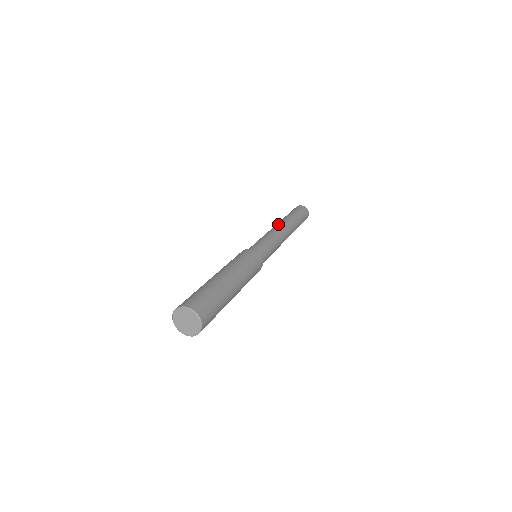
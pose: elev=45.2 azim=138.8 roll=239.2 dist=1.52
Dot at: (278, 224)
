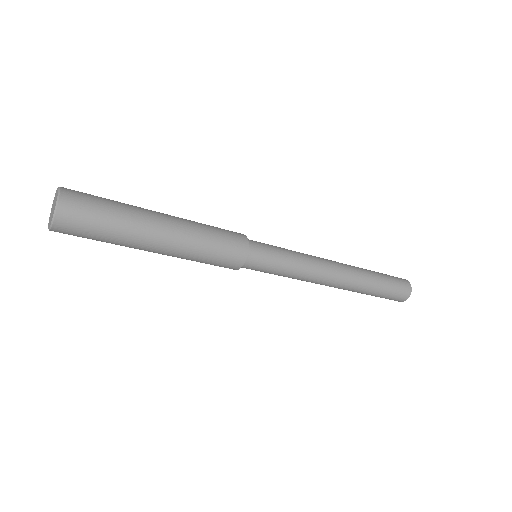
Dot at: (335, 261)
